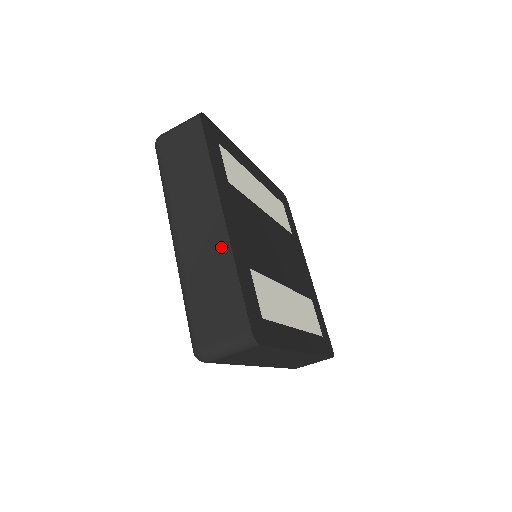
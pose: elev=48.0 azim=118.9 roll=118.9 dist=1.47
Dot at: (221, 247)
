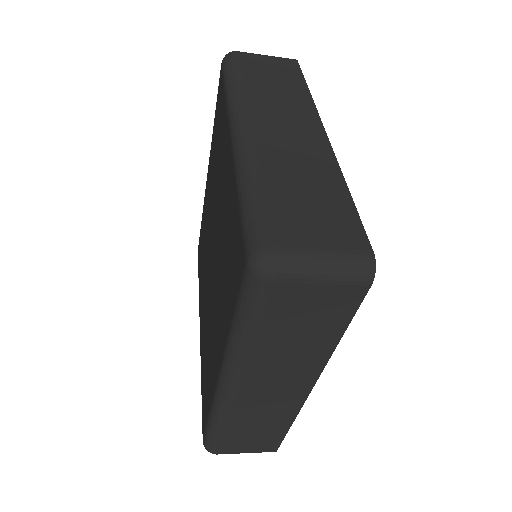
Dot at: (322, 157)
